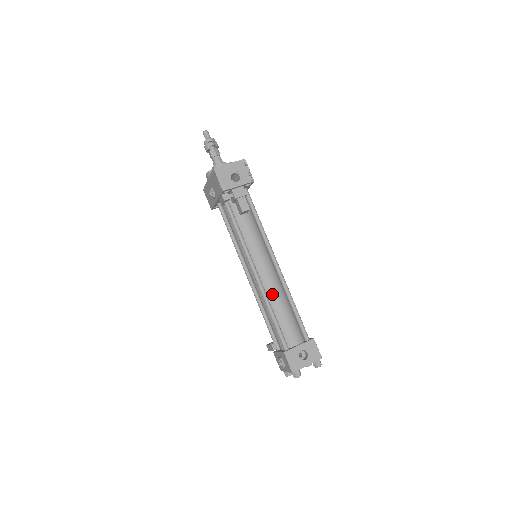
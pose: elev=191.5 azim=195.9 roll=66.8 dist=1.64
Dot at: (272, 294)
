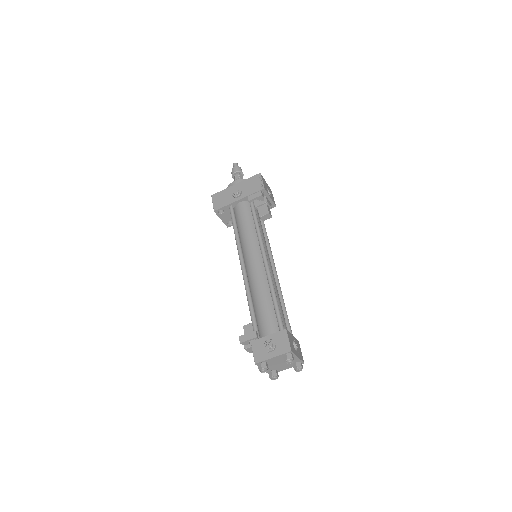
Dot at: (274, 284)
